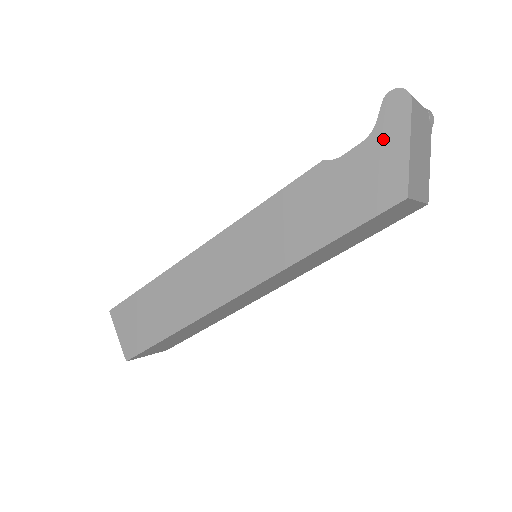
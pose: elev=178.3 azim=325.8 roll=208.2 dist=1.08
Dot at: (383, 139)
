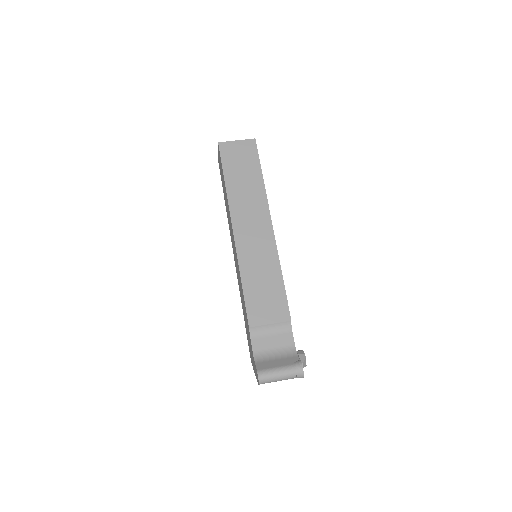
Dot at: (254, 363)
